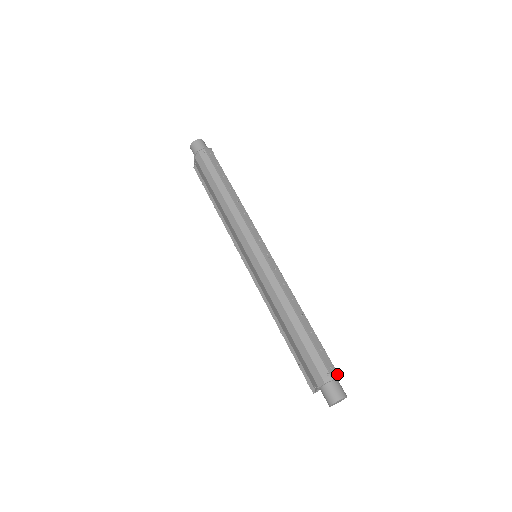
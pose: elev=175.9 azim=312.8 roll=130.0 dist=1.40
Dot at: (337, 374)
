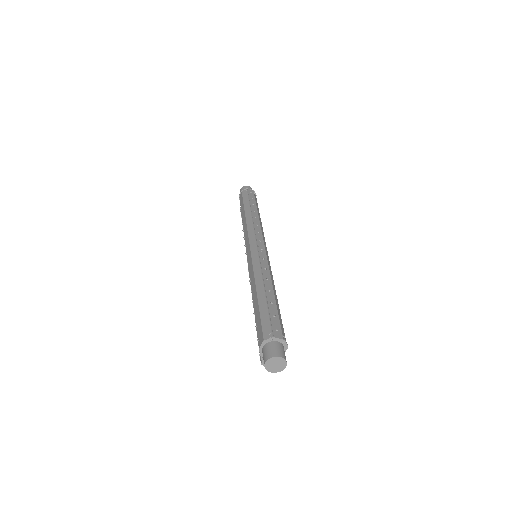
Dot at: (281, 337)
